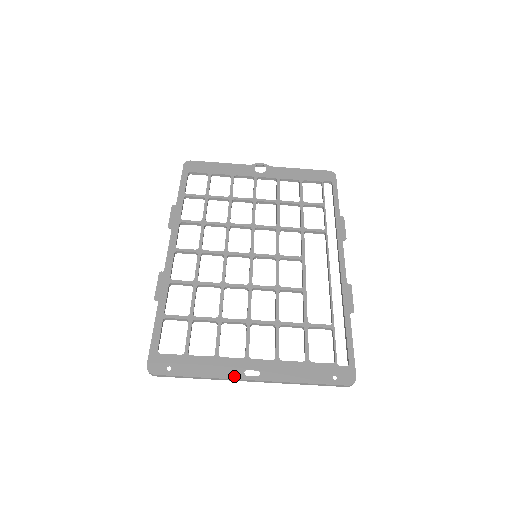
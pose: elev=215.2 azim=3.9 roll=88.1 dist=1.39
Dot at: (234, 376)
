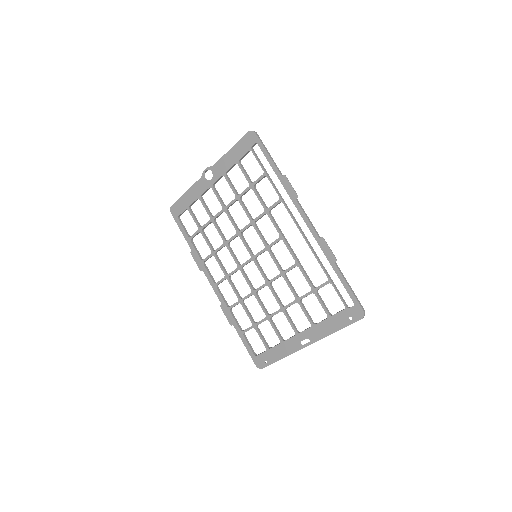
Dot at: (298, 349)
